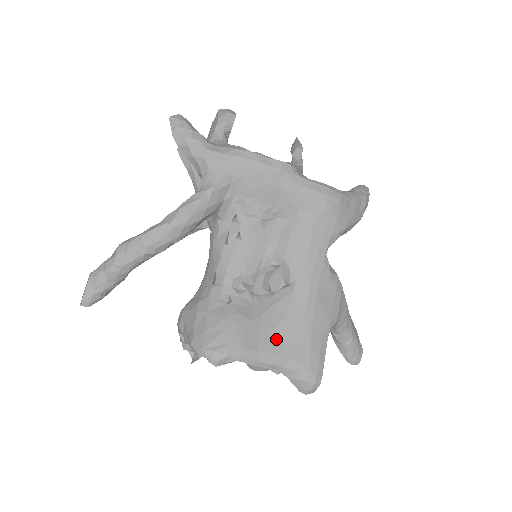
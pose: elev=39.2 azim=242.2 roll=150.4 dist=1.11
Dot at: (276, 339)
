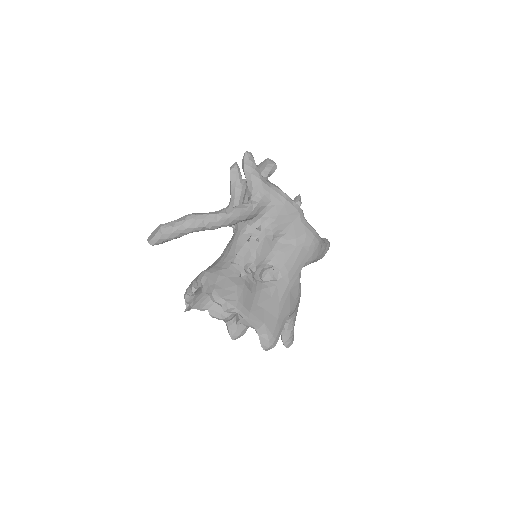
Dot at: (261, 309)
